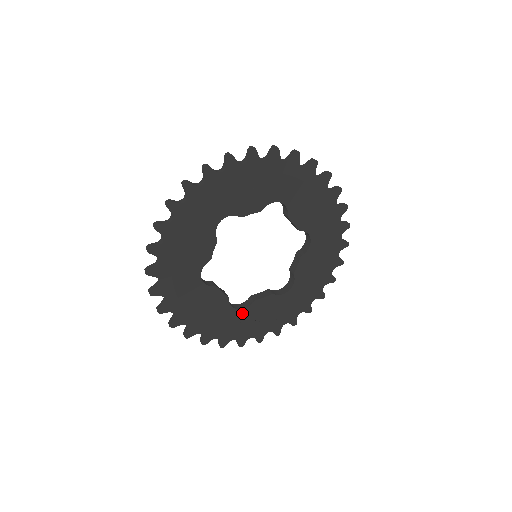
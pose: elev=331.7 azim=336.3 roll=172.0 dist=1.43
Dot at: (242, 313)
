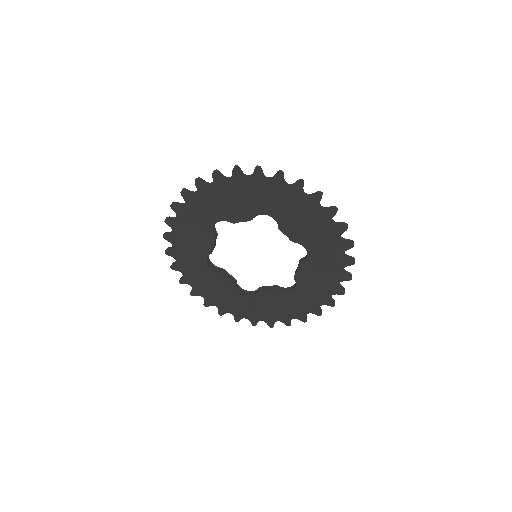
Dot at: (249, 299)
